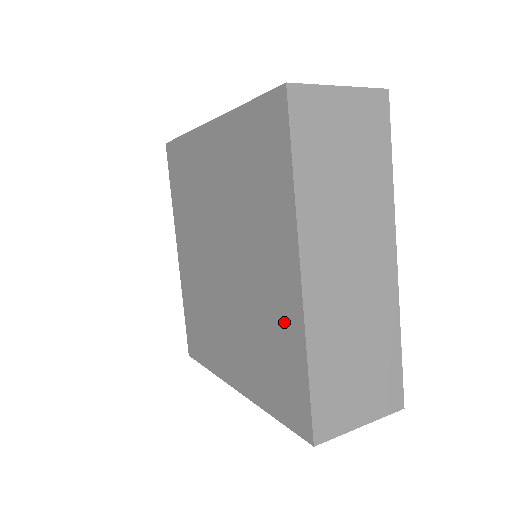
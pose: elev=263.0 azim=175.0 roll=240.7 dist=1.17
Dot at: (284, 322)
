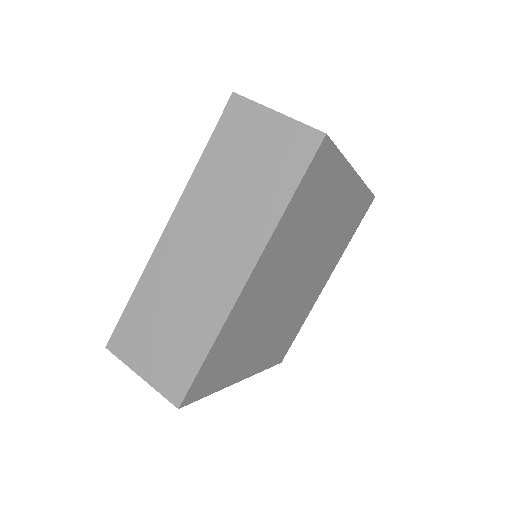
Dot at: occluded
